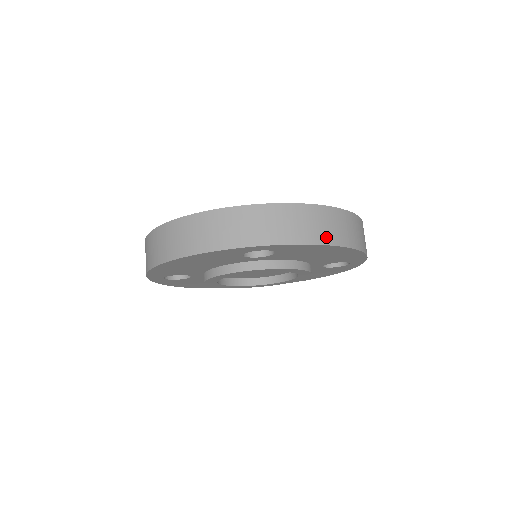
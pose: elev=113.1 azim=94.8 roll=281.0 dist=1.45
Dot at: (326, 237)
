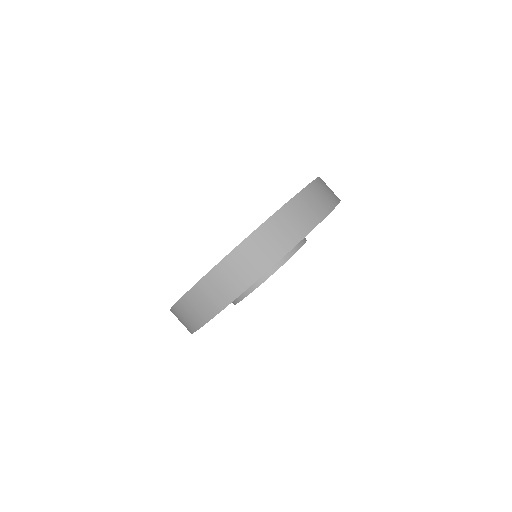
Dot at: (323, 210)
